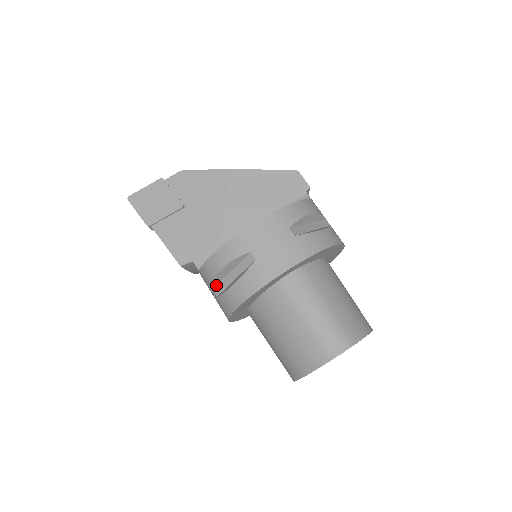
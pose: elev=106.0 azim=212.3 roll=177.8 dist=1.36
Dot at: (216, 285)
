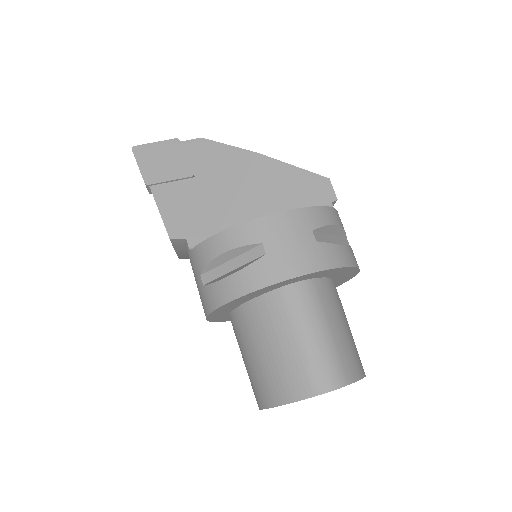
Dot at: (206, 272)
